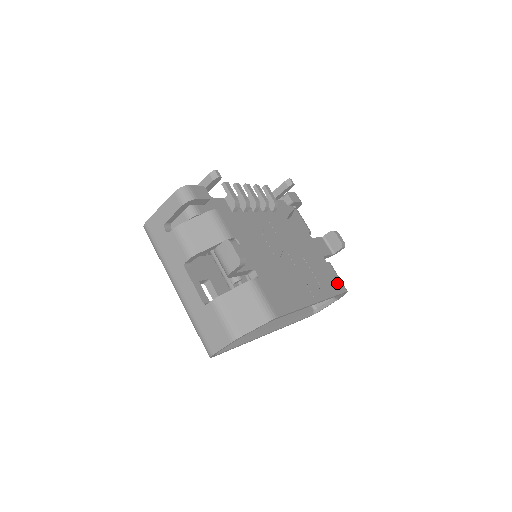
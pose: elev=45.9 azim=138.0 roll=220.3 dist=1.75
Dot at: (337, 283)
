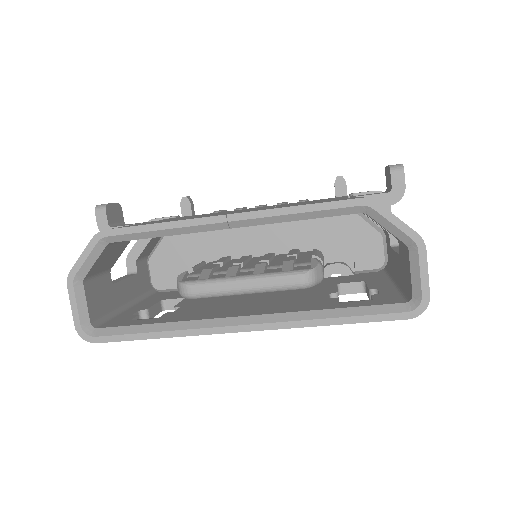
Dot at: occluded
